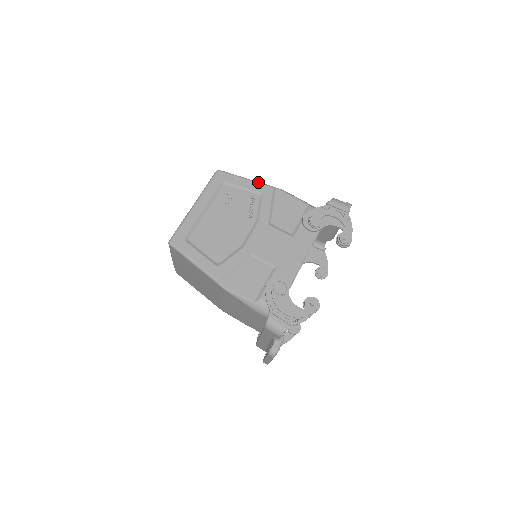
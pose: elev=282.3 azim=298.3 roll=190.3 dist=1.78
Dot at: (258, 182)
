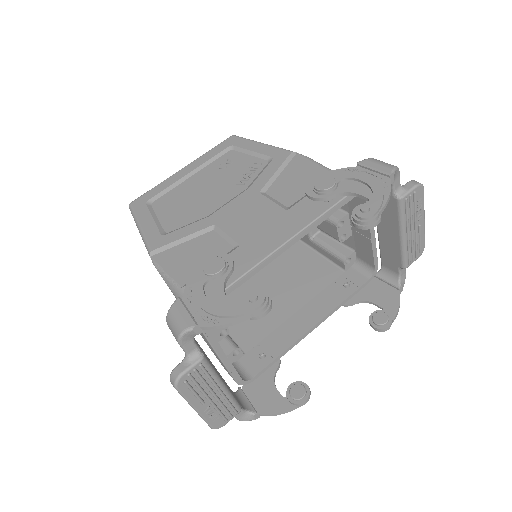
Dot at: occluded
